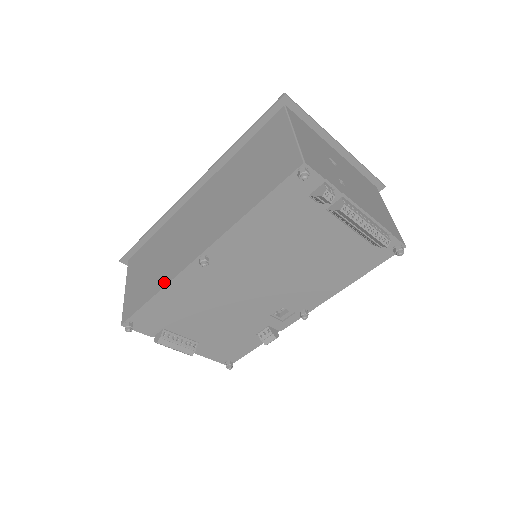
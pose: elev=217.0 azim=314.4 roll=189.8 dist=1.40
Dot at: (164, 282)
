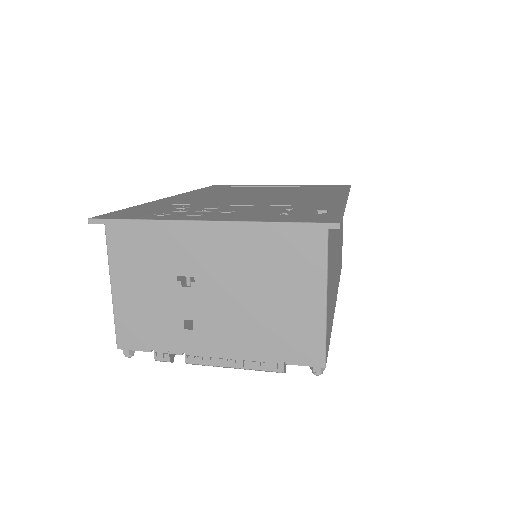
Dot at: occluded
